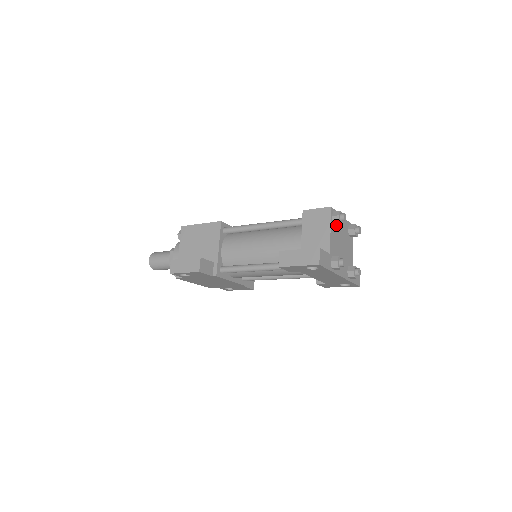
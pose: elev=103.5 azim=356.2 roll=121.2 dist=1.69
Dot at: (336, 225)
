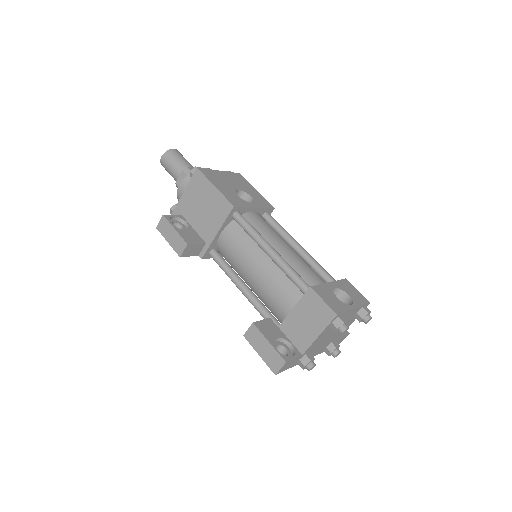
Dot at: occluded
